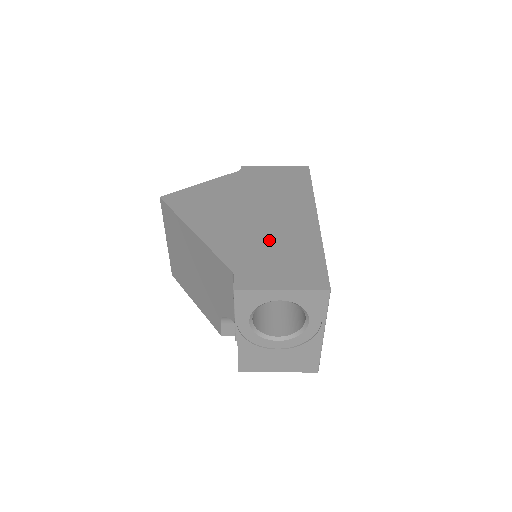
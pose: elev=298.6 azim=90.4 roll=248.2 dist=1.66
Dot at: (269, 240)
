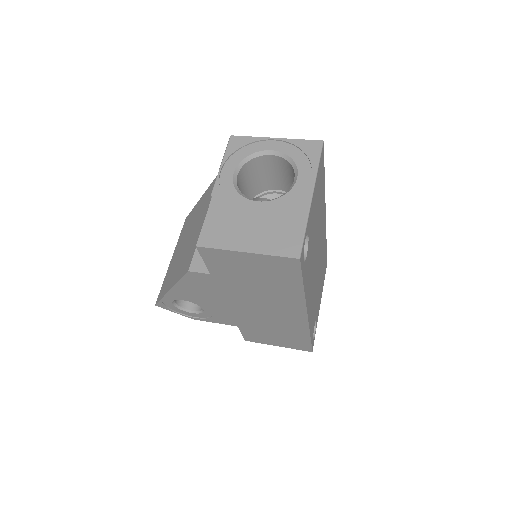
Dot at: occluded
